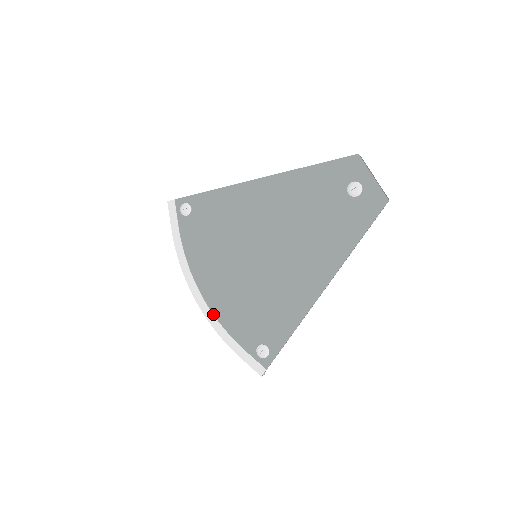
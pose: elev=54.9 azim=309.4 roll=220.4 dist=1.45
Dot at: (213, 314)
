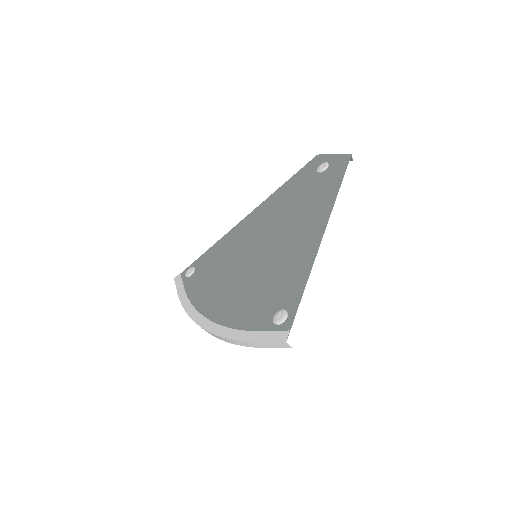
Dot at: (221, 325)
